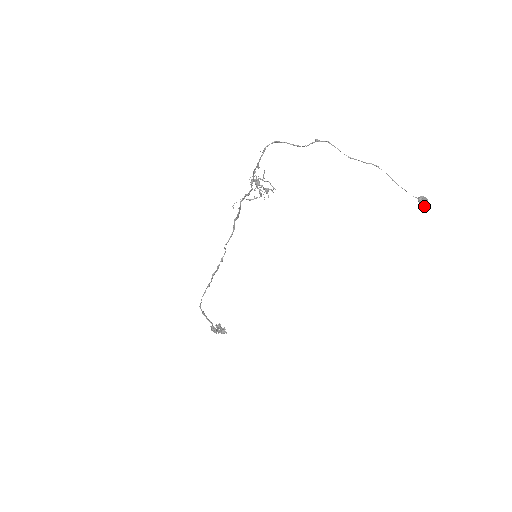
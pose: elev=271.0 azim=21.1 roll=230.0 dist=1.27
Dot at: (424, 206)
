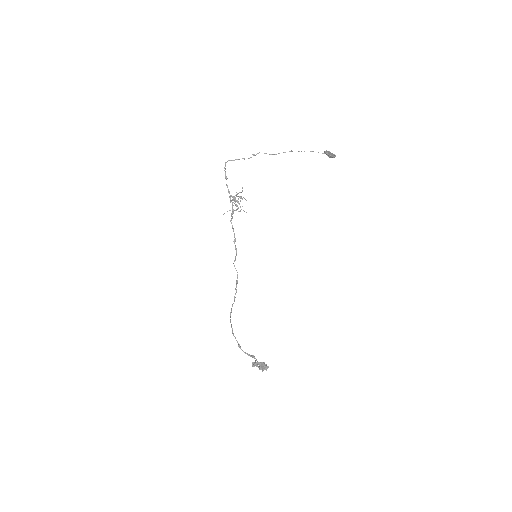
Dot at: (333, 157)
